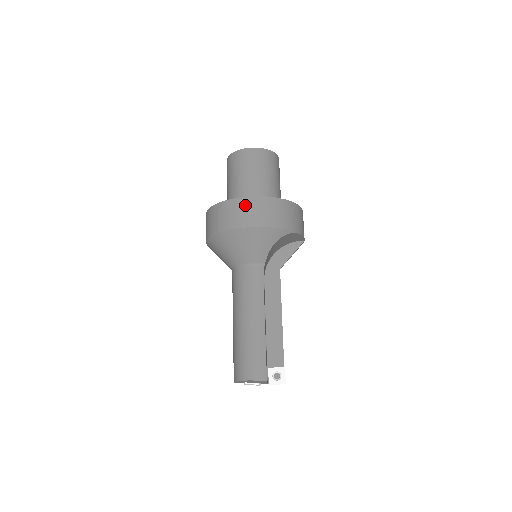
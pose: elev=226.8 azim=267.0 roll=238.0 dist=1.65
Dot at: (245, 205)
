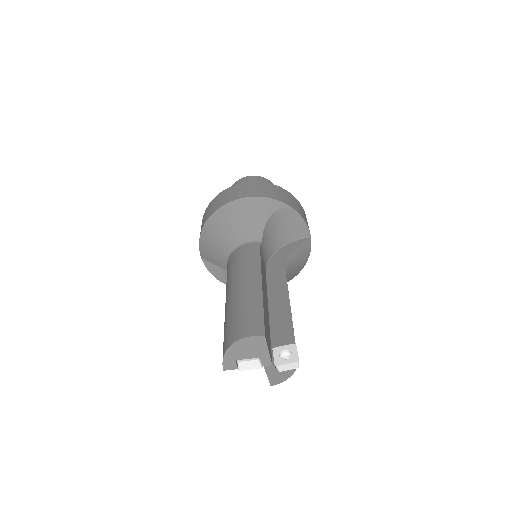
Dot at: (235, 188)
